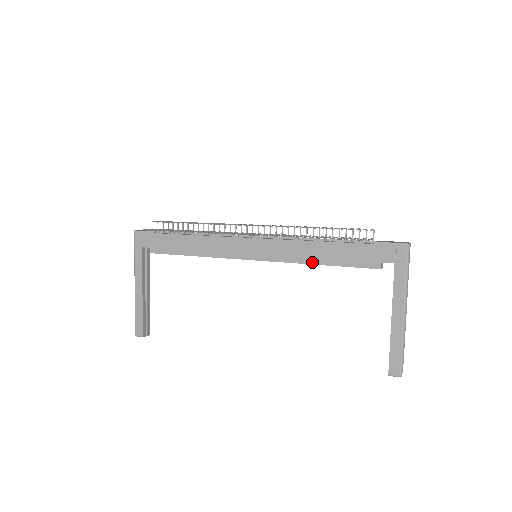
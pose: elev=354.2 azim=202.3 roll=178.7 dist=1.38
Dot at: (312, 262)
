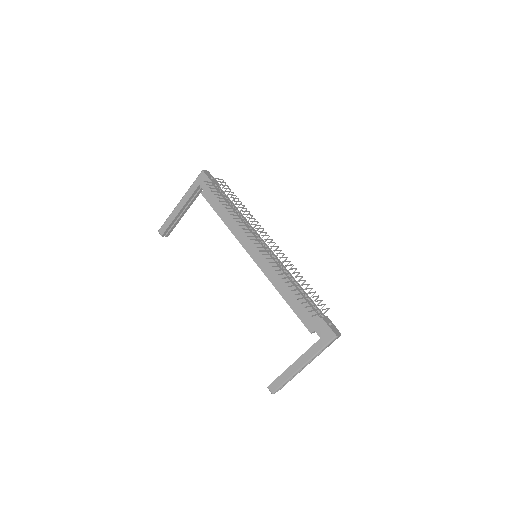
Dot at: (280, 292)
